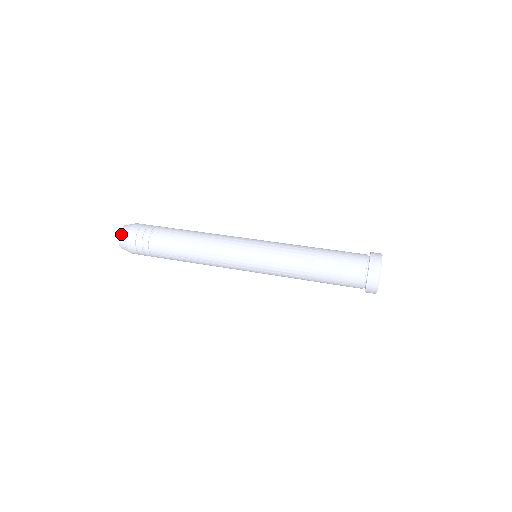
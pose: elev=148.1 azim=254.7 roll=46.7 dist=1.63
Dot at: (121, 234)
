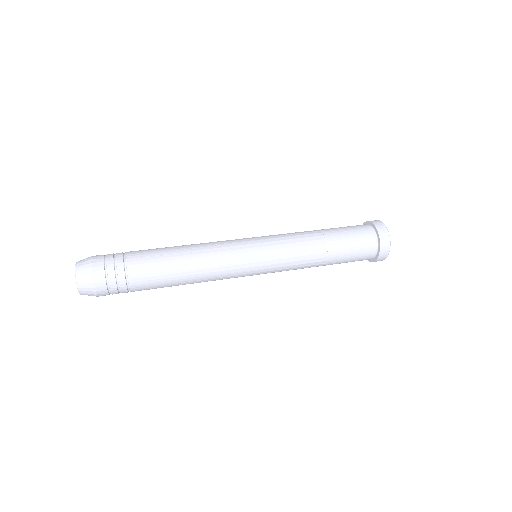
Dot at: (79, 262)
